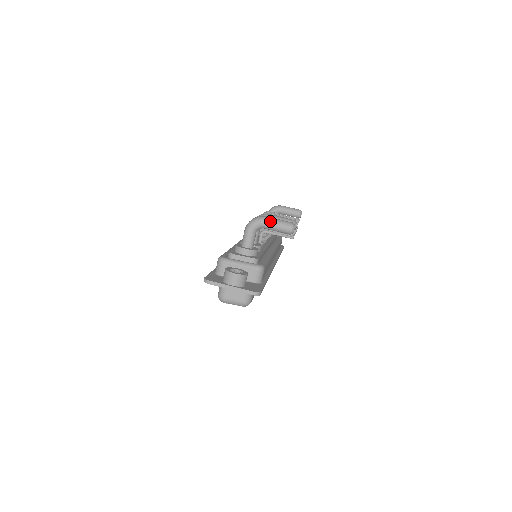
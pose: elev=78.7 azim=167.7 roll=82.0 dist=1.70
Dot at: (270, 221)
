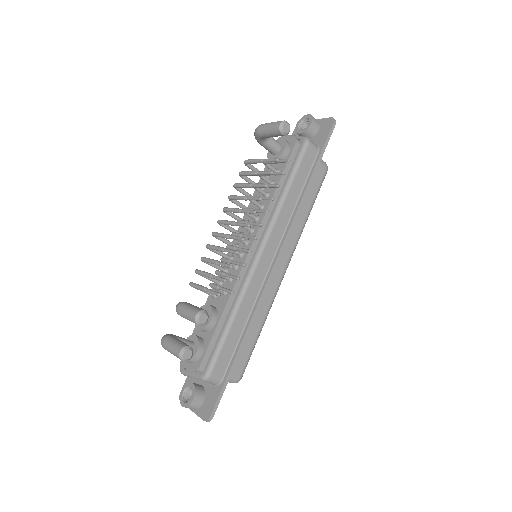
Dot at: (167, 350)
